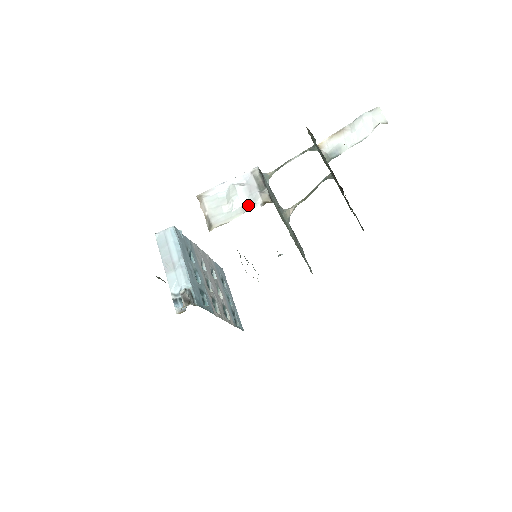
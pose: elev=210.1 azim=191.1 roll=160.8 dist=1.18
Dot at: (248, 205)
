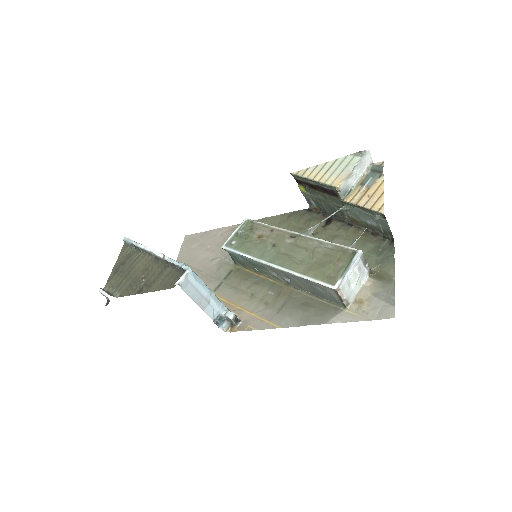
Dot at: (362, 279)
